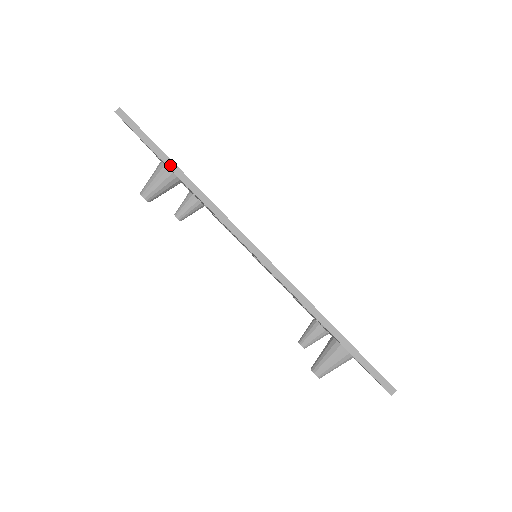
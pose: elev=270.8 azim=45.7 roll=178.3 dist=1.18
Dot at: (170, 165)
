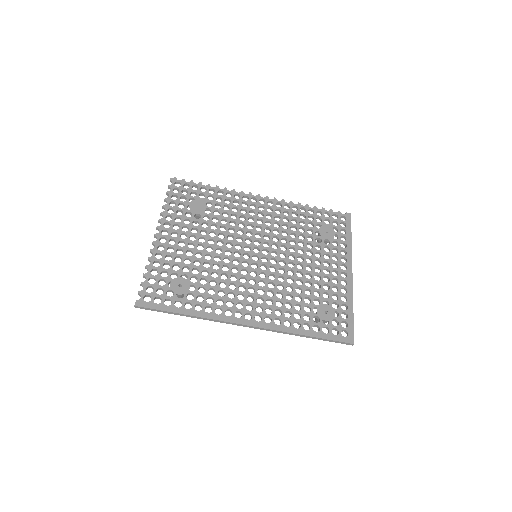
Dot at: (180, 315)
